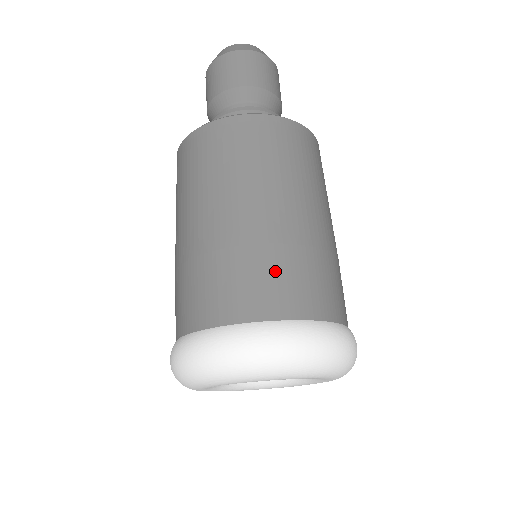
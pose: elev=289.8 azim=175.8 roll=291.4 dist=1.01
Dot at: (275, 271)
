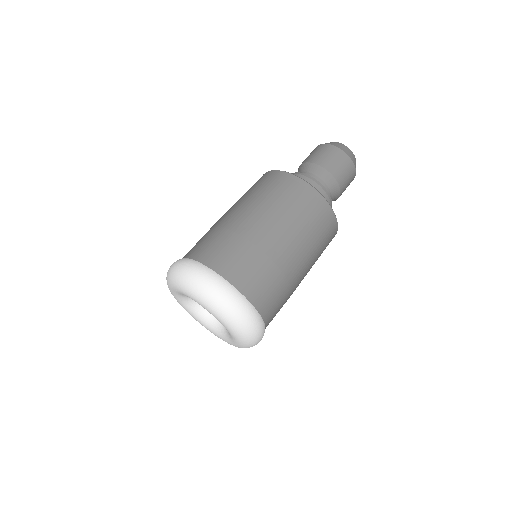
Dot at: (244, 257)
